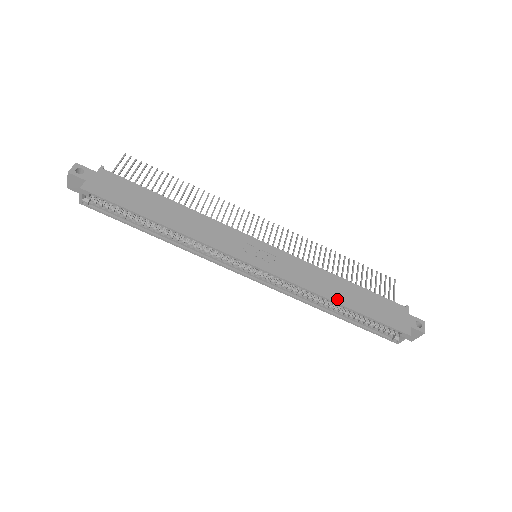
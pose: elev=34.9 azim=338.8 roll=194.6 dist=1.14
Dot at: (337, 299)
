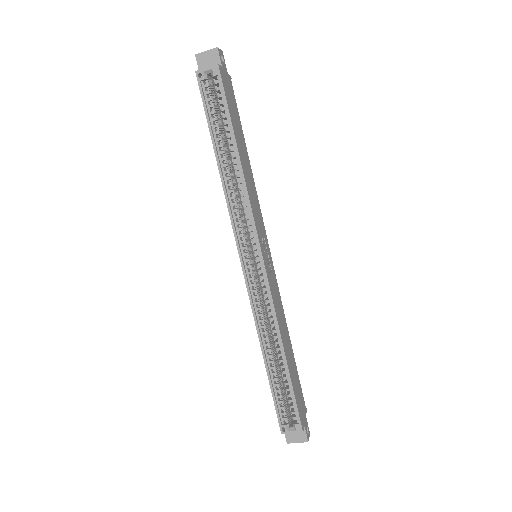
Dot at: (285, 347)
